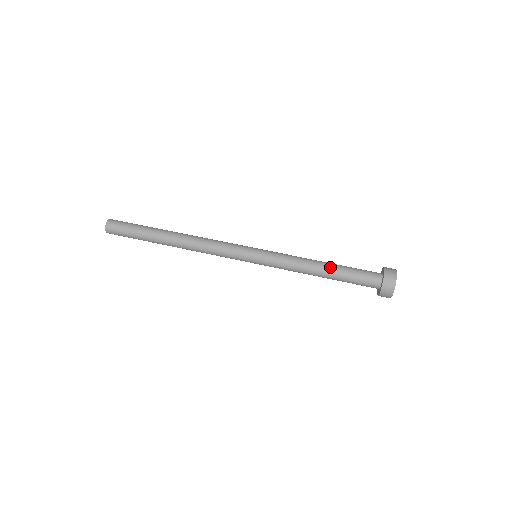
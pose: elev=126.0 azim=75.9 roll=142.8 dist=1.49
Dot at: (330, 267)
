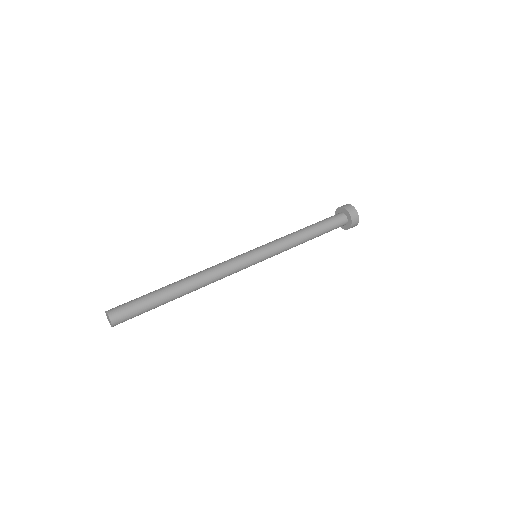
Dot at: (313, 230)
